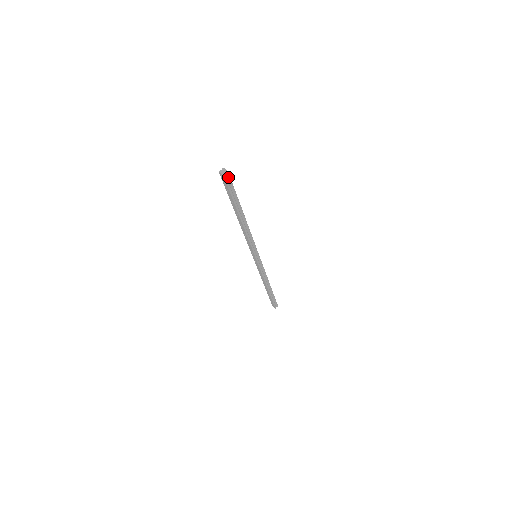
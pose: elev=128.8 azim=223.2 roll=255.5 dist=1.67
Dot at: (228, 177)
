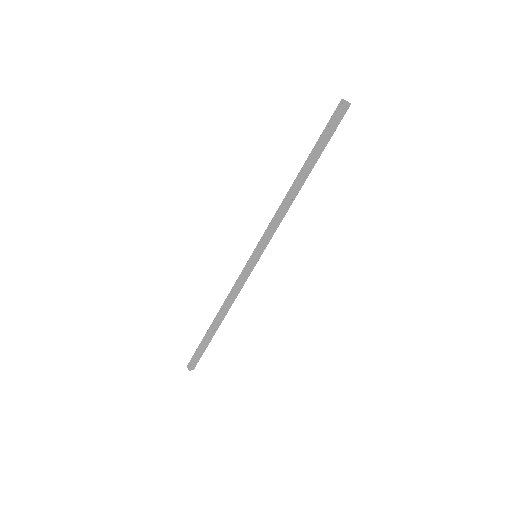
Dot at: (345, 111)
